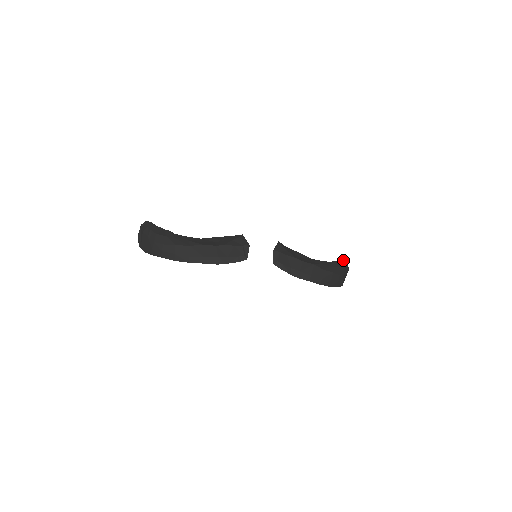
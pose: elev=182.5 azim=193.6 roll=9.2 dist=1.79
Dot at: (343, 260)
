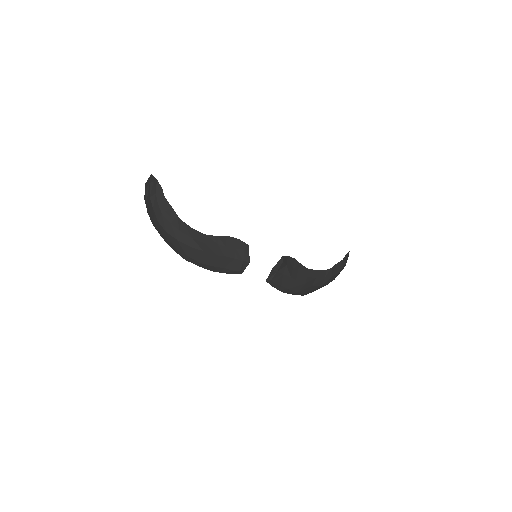
Dot at: (344, 260)
